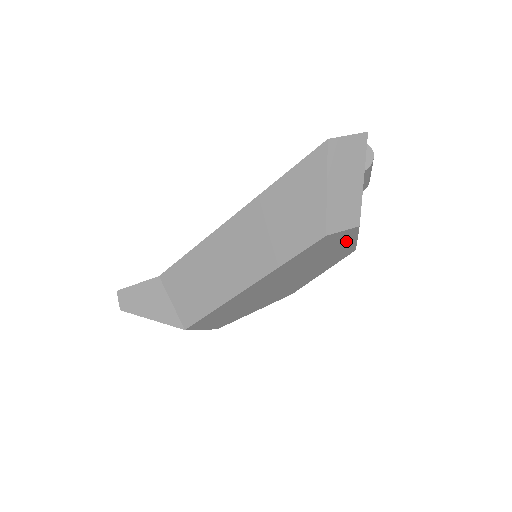
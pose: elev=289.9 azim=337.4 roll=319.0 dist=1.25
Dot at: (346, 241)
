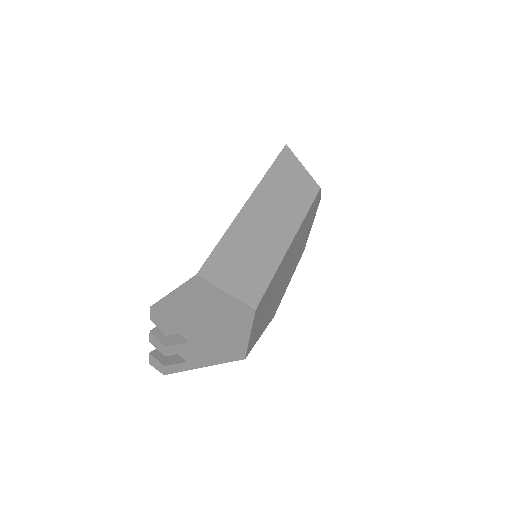
Dot at: (313, 219)
